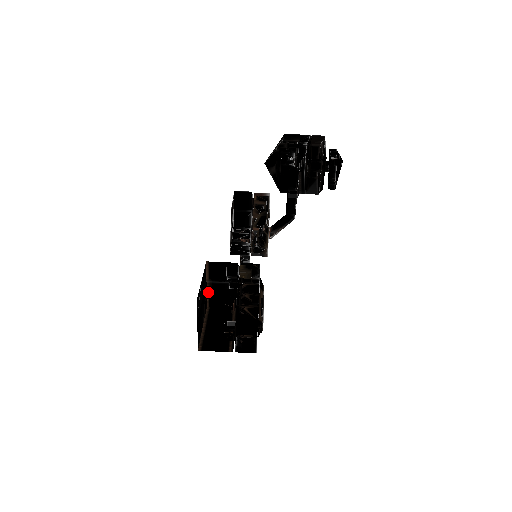
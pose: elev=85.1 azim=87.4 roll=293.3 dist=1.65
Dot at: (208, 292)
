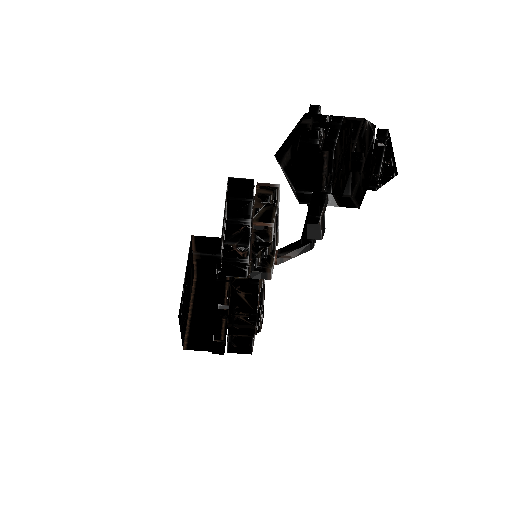
Dot at: (195, 262)
